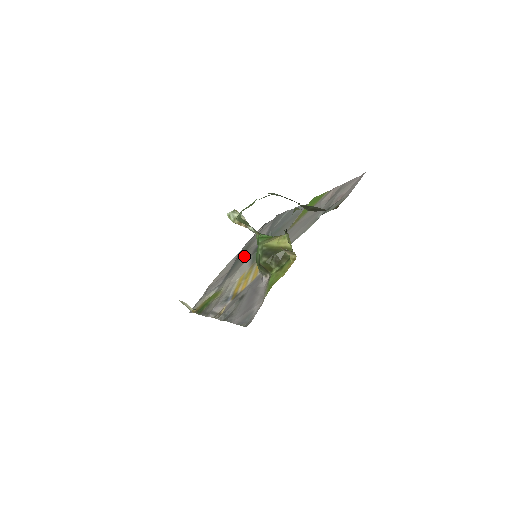
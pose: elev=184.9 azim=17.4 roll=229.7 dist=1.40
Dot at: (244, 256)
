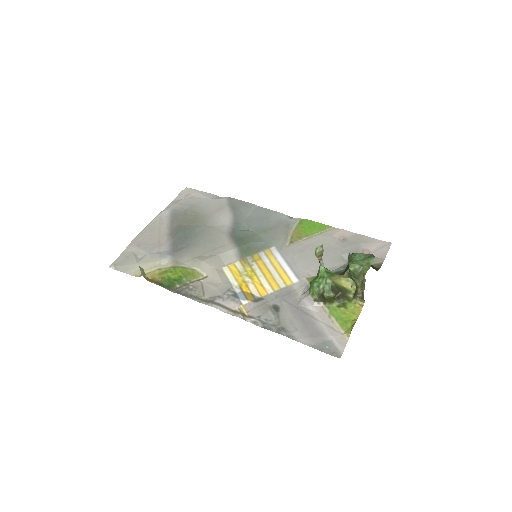
Dot at: (208, 235)
